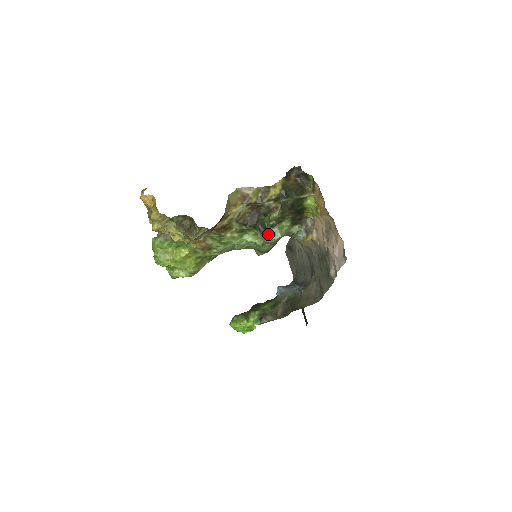
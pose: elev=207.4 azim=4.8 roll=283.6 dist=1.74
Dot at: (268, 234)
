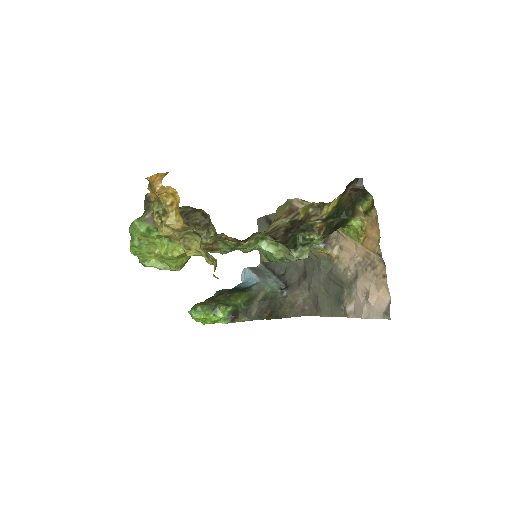
Dot at: (297, 255)
